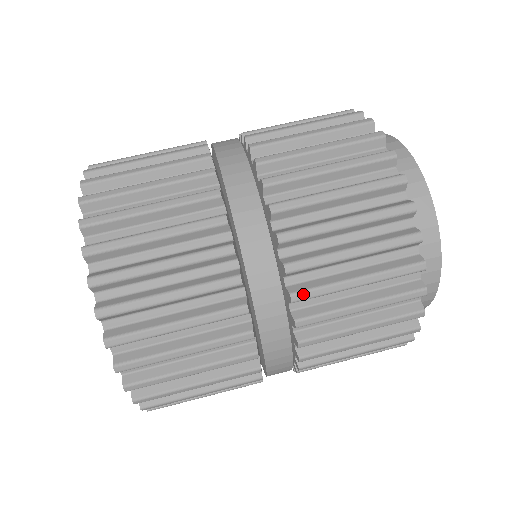
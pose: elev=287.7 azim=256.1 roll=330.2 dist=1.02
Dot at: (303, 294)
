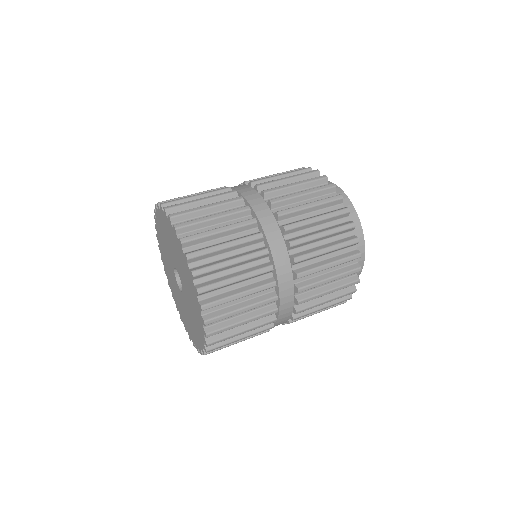
Dot at: (296, 241)
